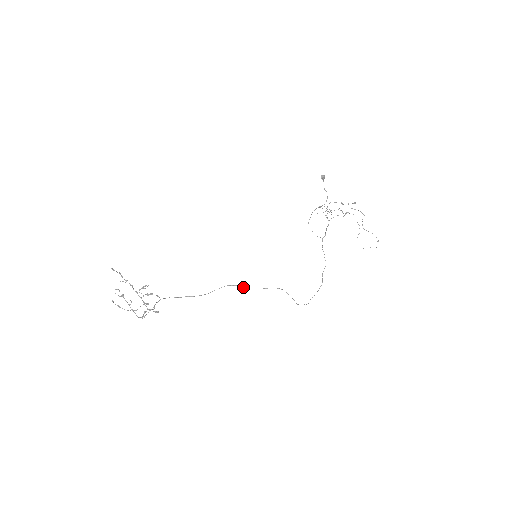
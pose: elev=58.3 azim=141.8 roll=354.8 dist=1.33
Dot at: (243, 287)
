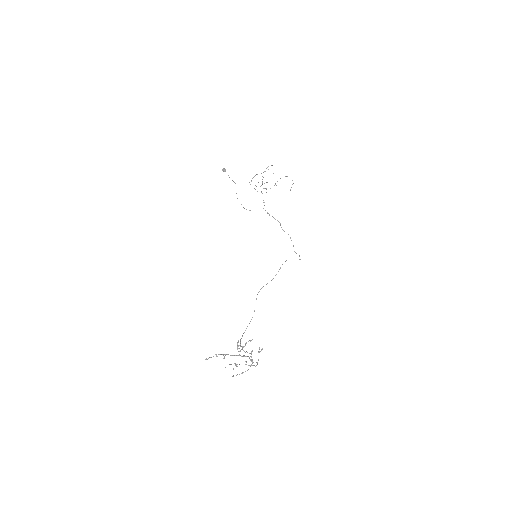
Dot at: (267, 283)
